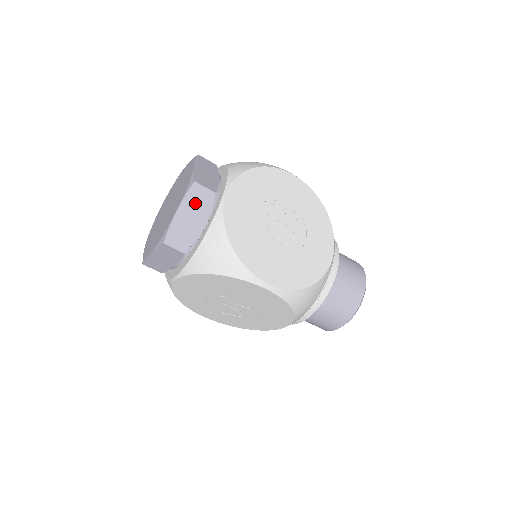
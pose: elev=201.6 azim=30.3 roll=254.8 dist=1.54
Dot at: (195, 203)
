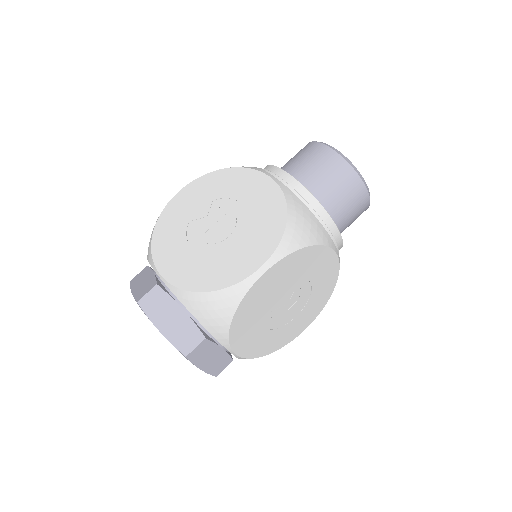
Dot at: (158, 309)
